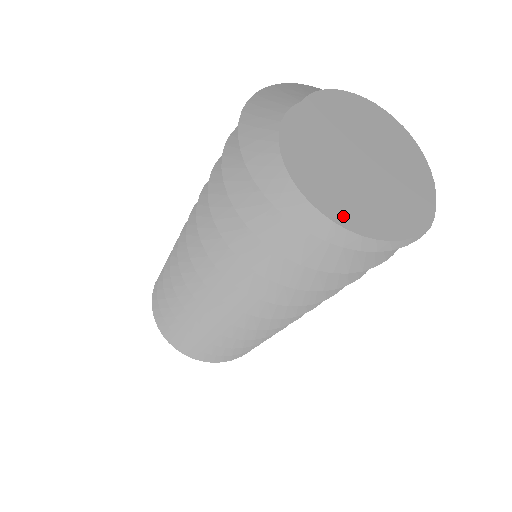
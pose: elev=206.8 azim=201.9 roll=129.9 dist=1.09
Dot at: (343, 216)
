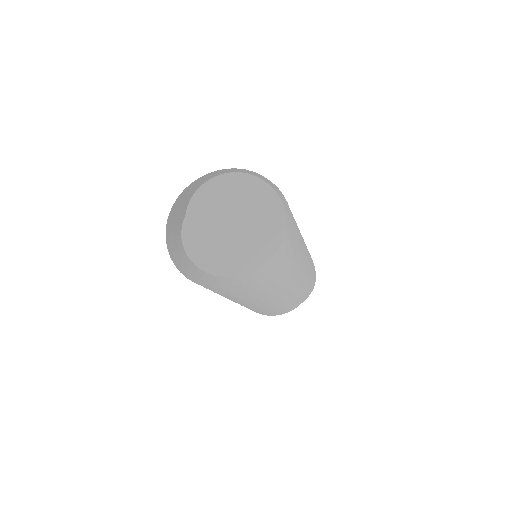
Dot at: (234, 269)
